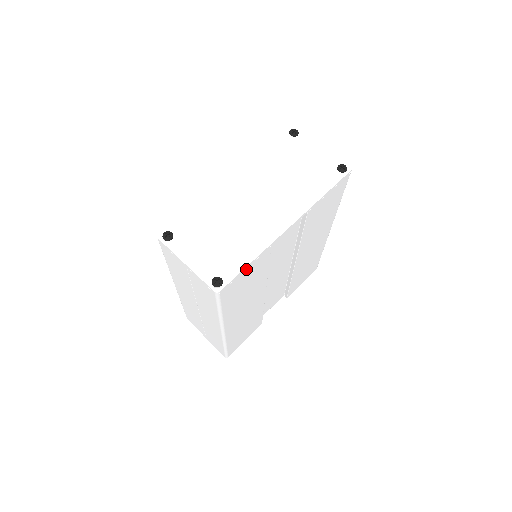
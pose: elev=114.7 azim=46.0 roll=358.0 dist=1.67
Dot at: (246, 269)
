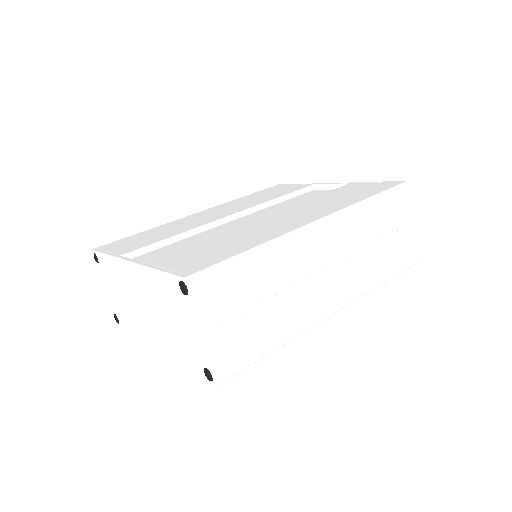
Dot at: occluded
